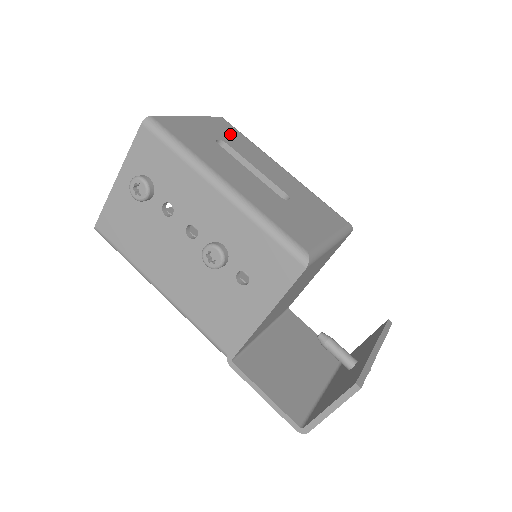
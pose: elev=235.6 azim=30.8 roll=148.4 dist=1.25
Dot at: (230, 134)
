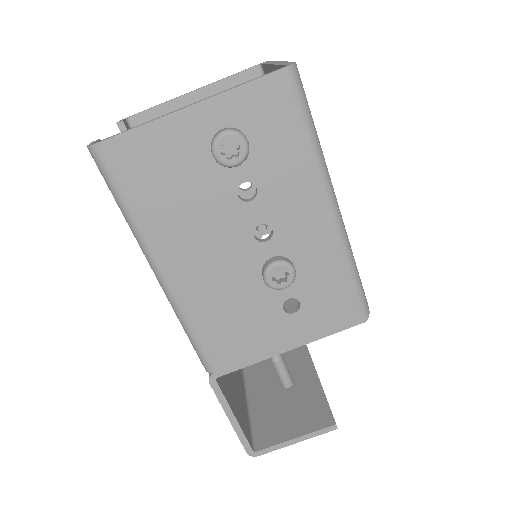
Dot at: occluded
